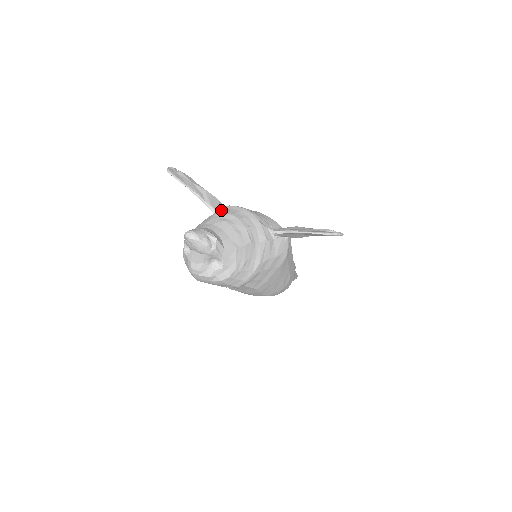
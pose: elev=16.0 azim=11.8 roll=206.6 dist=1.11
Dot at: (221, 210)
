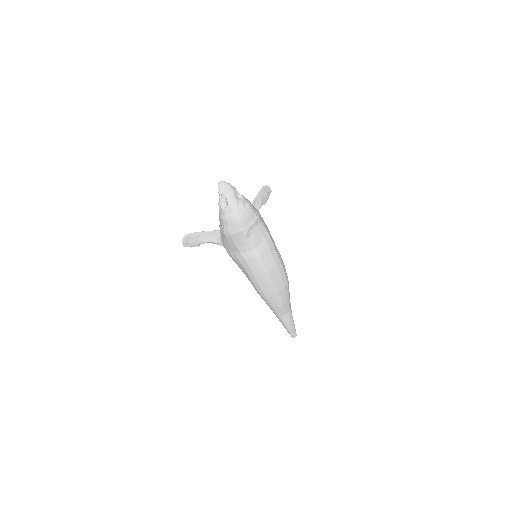
Dot at: occluded
